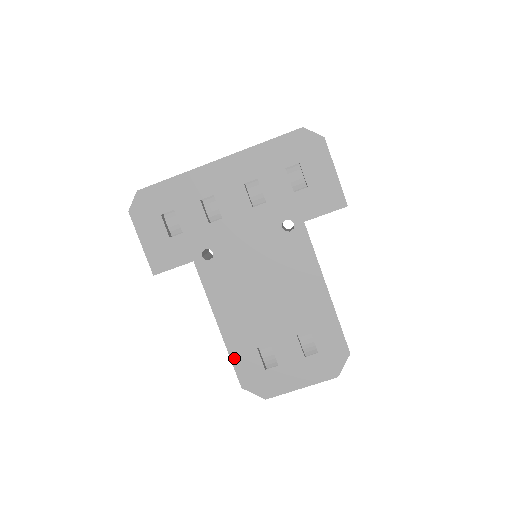
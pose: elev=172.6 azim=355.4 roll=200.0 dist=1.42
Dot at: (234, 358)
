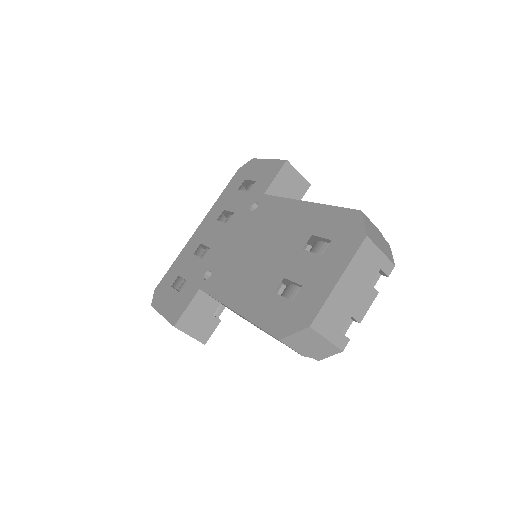
Dot at: (258, 321)
